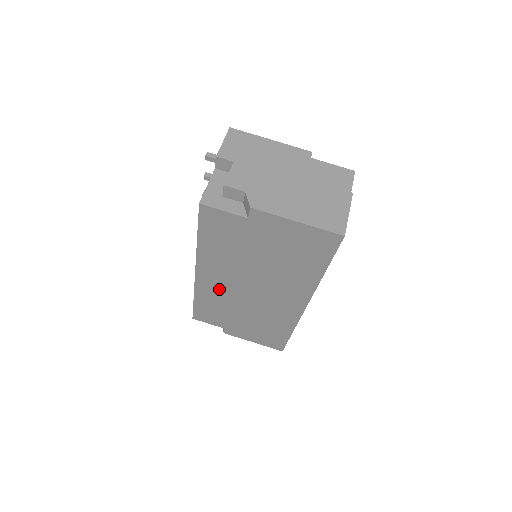
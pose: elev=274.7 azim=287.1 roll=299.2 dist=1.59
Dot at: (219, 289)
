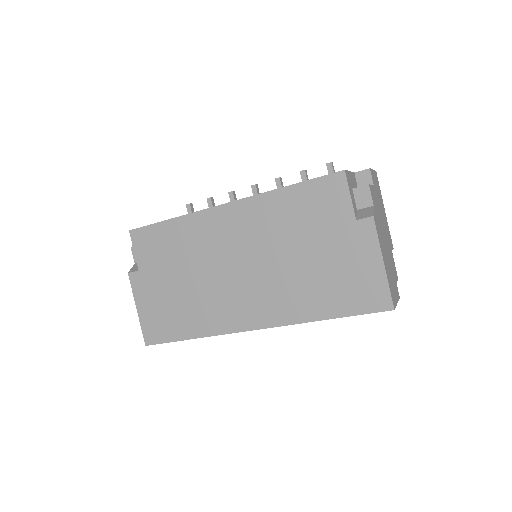
Dot at: (214, 237)
